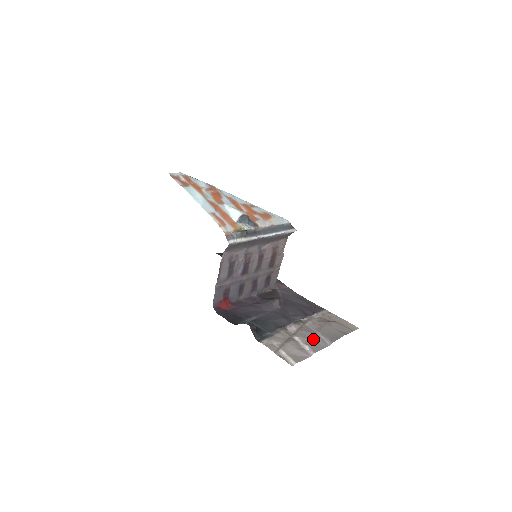
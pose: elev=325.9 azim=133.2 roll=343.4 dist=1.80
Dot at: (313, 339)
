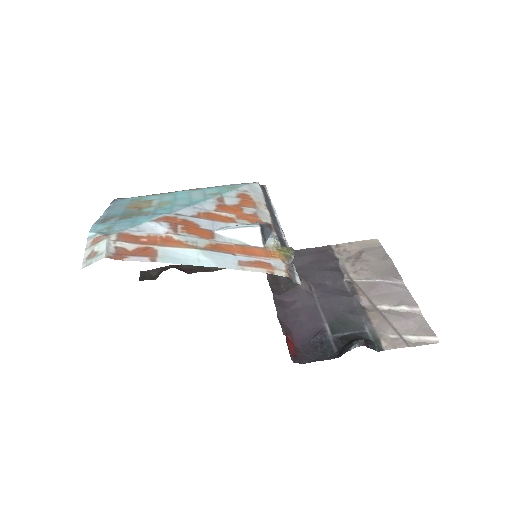
Dot at: (389, 292)
